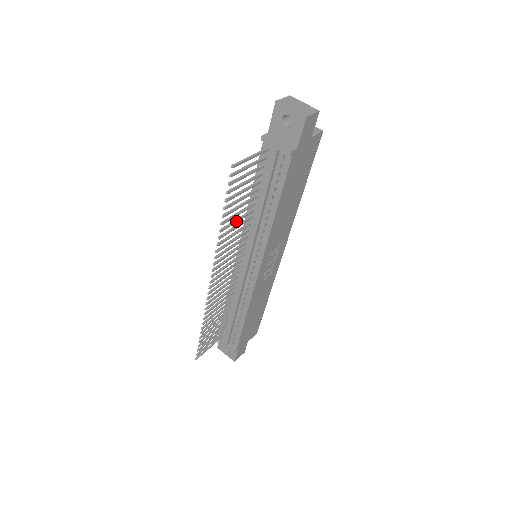
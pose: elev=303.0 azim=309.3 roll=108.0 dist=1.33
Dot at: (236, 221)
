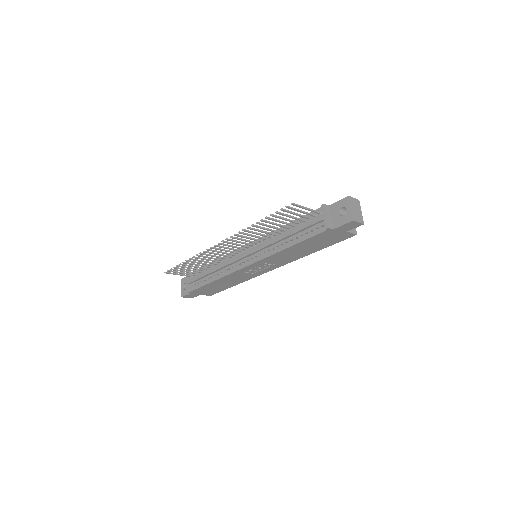
Dot at: (265, 229)
